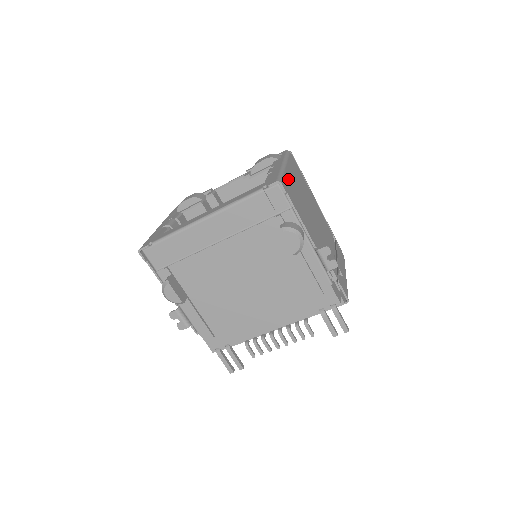
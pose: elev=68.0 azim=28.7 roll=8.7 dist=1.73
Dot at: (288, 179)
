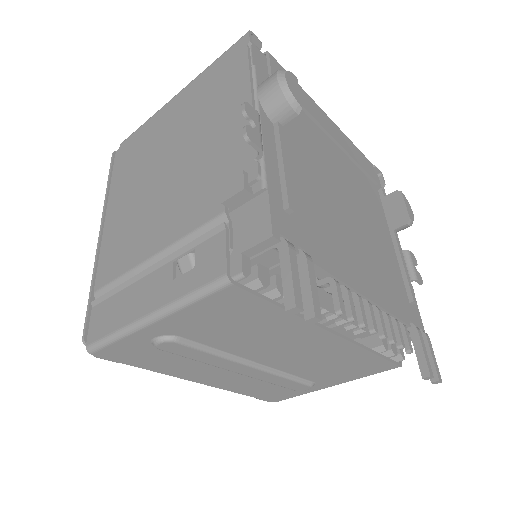
Dot at: occluded
